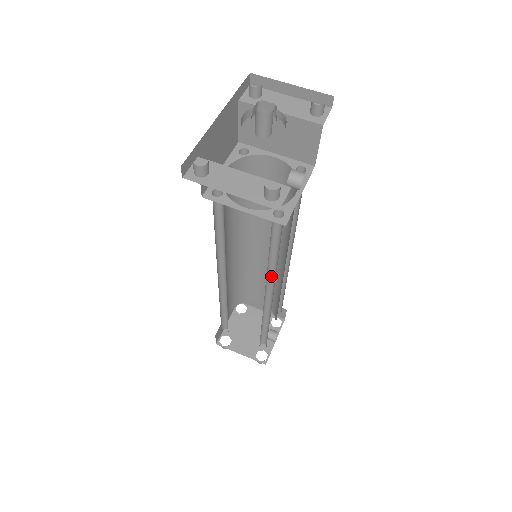
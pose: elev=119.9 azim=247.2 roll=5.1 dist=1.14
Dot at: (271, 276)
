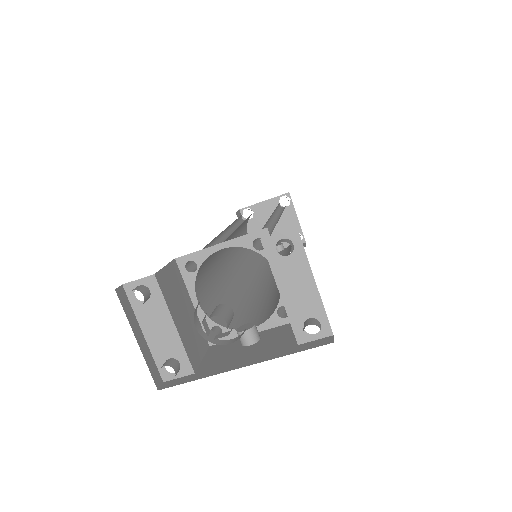
Dot at: (242, 289)
